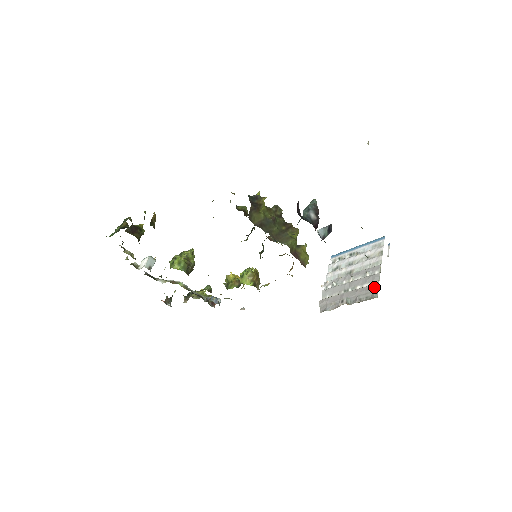
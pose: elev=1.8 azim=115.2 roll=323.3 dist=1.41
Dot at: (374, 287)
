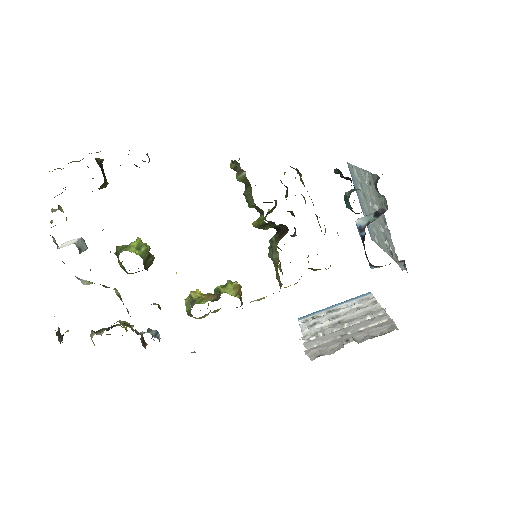
Dot at: (387, 322)
